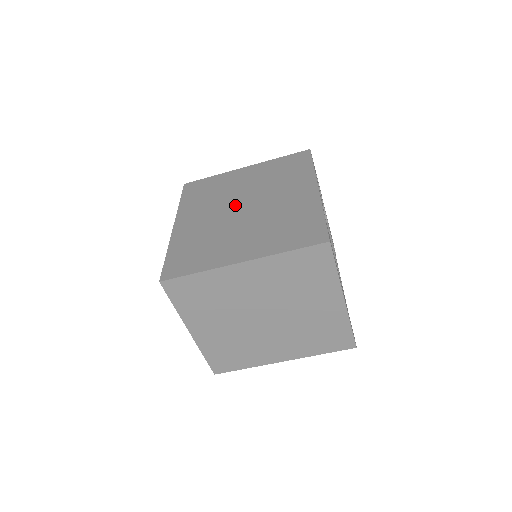
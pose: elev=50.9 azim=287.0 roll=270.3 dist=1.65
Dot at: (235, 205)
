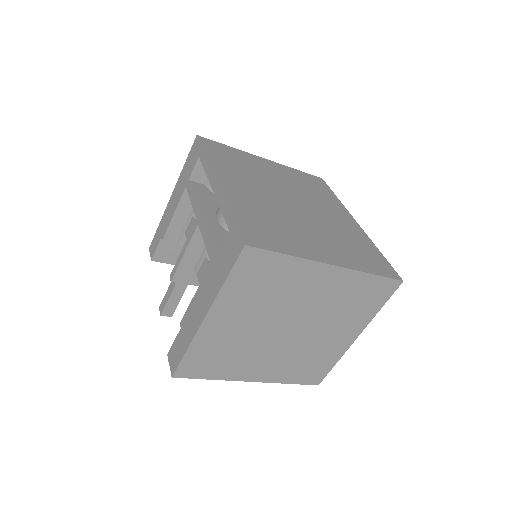
Dot at: (282, 195)
